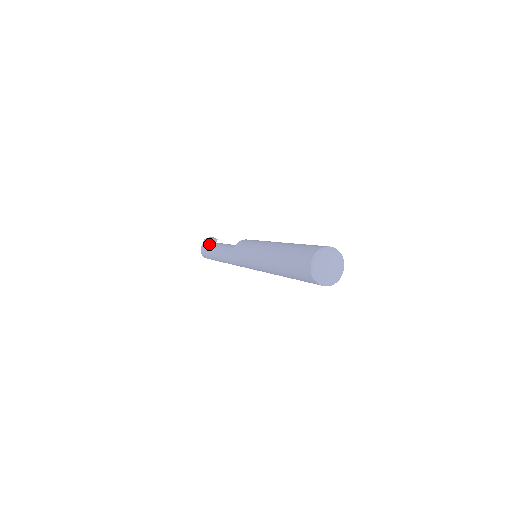
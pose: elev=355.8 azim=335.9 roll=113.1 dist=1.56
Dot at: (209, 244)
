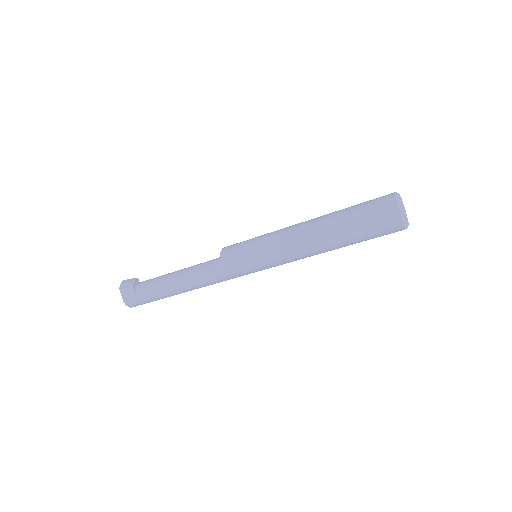
Dot at: (139, 288)
